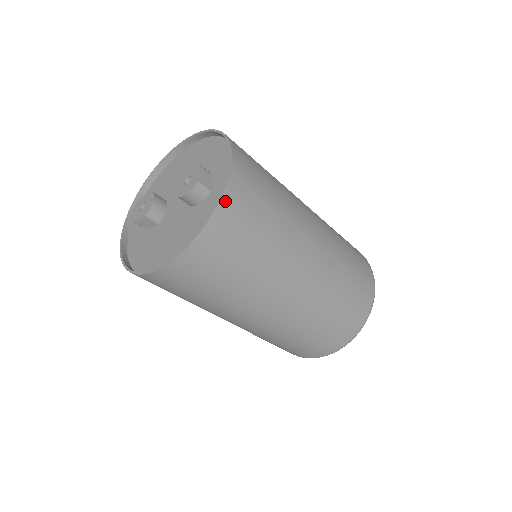
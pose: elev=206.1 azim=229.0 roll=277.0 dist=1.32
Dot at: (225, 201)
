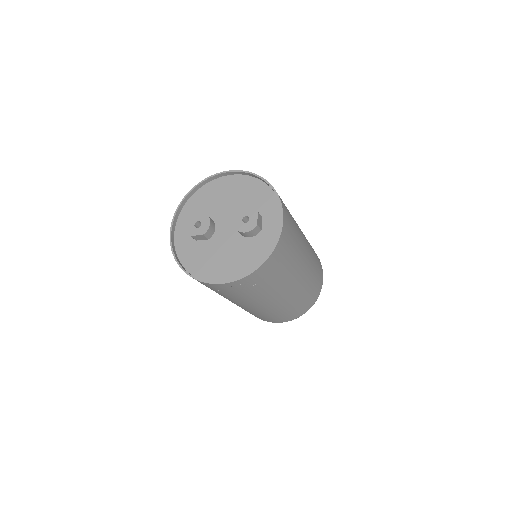
Dot at: (278, 245)
